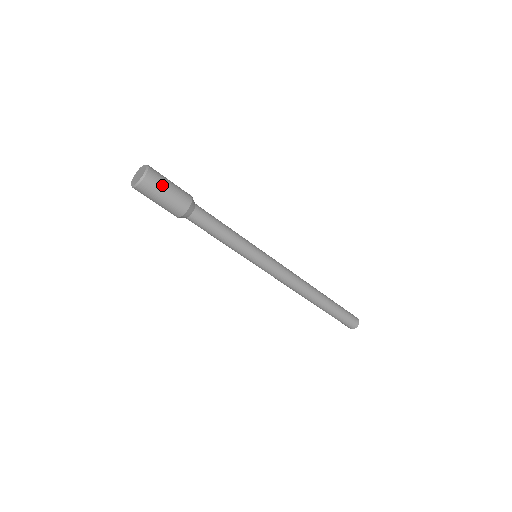
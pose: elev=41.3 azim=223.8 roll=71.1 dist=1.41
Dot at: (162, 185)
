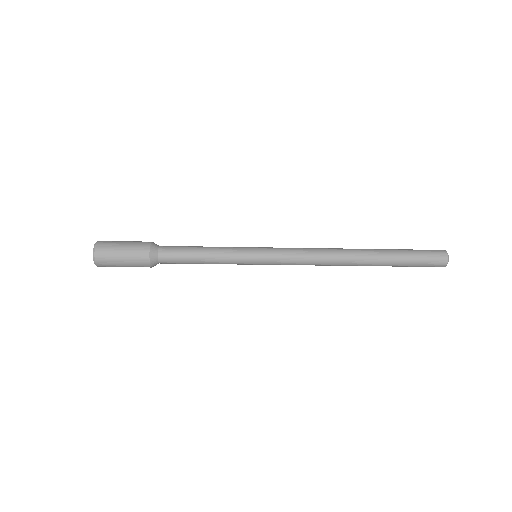
Dot at: (115, 264)
